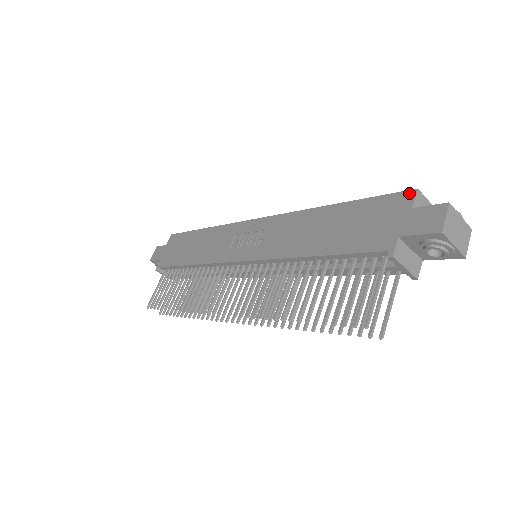
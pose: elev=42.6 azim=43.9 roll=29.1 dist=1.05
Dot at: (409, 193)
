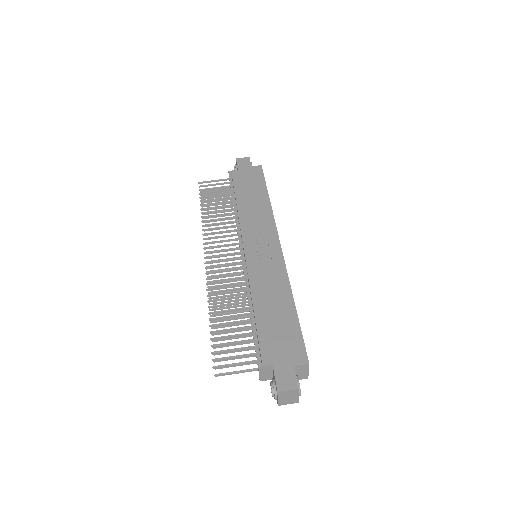
Dot at: (305, 359)
